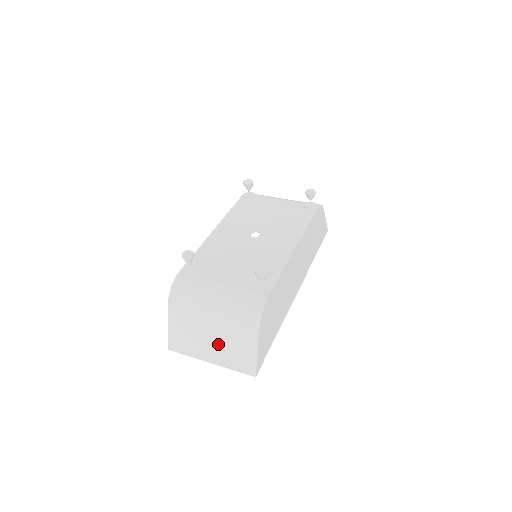
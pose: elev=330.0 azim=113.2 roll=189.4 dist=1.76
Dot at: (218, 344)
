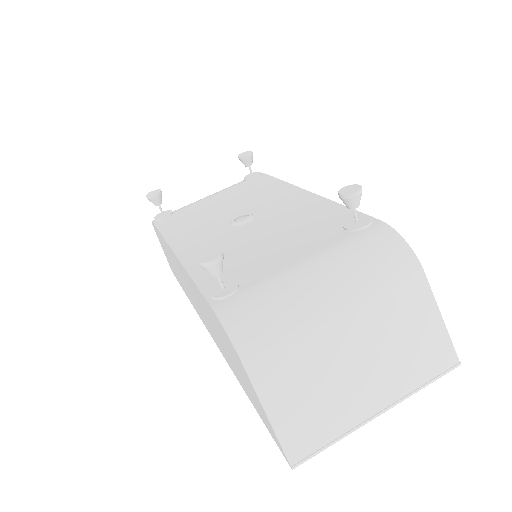
Dot at: (375, 362)
